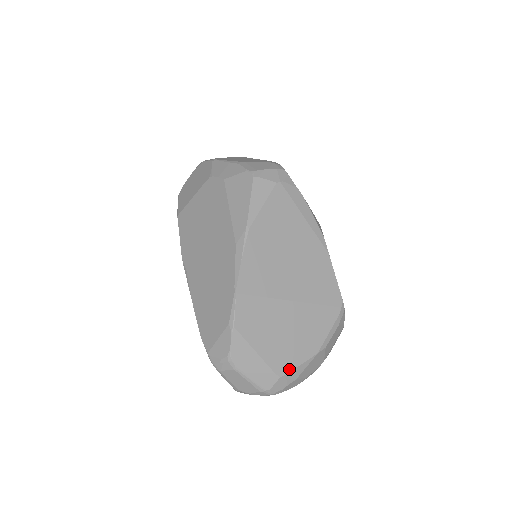
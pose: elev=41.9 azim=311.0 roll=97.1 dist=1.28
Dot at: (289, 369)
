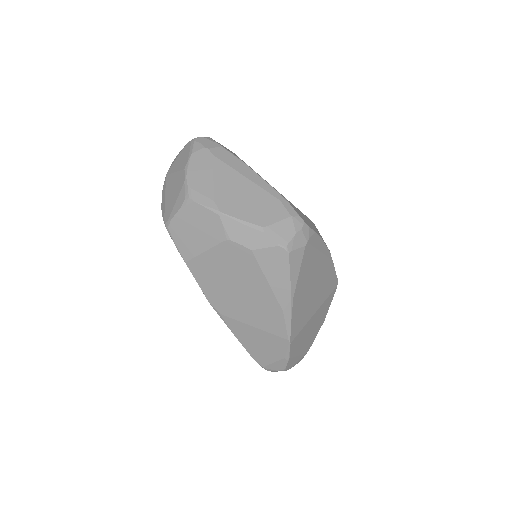
Dot at: (312, 343)
